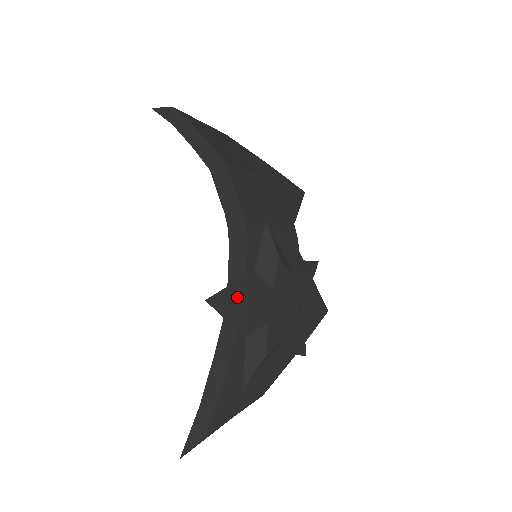
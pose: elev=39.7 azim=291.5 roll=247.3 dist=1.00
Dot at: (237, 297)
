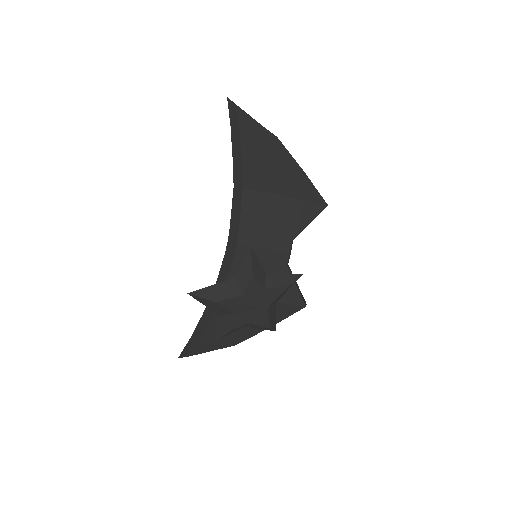
Dot at: (212, 296)
